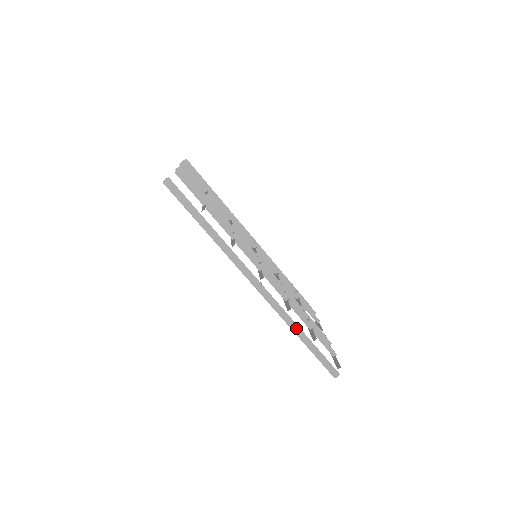
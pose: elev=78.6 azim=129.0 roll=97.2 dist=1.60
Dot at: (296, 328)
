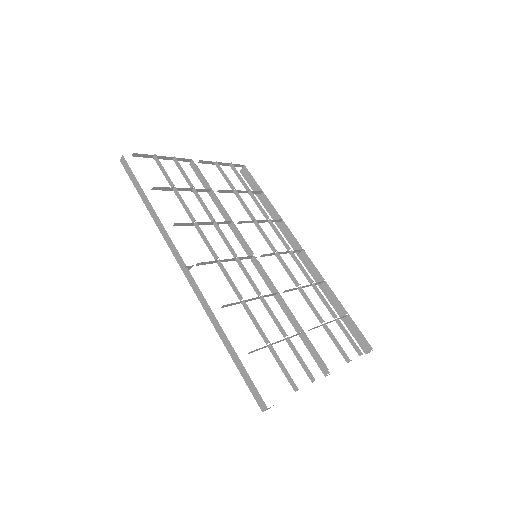
Dot at: (218, 327)
